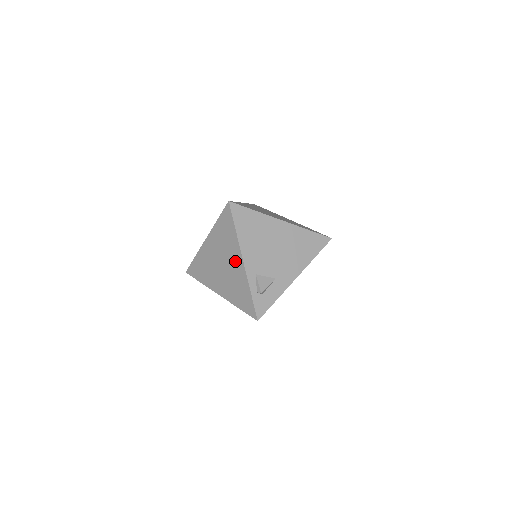
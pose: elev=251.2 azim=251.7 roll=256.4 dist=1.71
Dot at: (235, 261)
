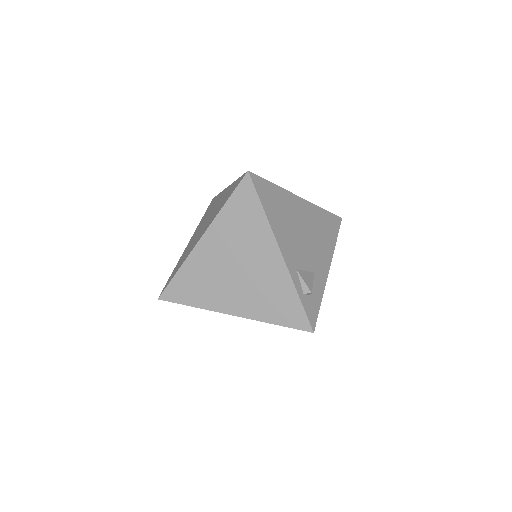
Dot at: (265, 256)
